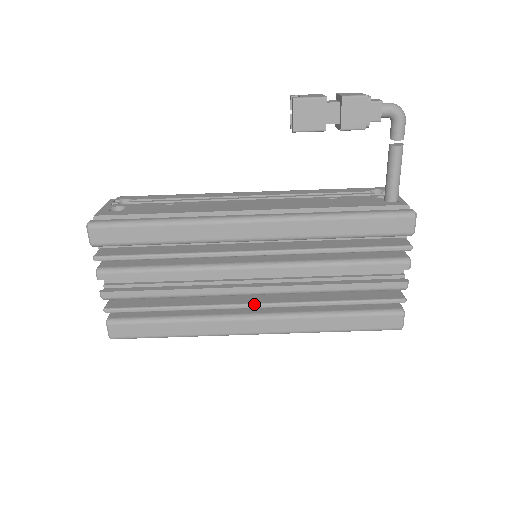
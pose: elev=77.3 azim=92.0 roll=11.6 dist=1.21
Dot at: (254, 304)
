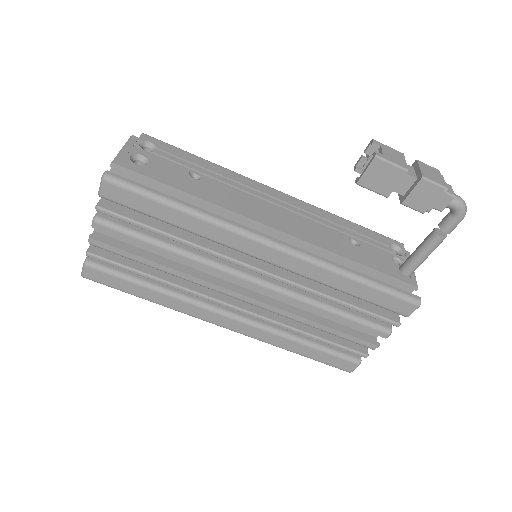
Dot at: (236, 307)
